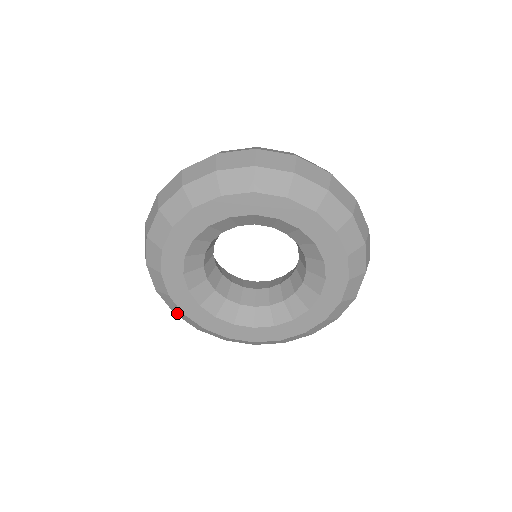
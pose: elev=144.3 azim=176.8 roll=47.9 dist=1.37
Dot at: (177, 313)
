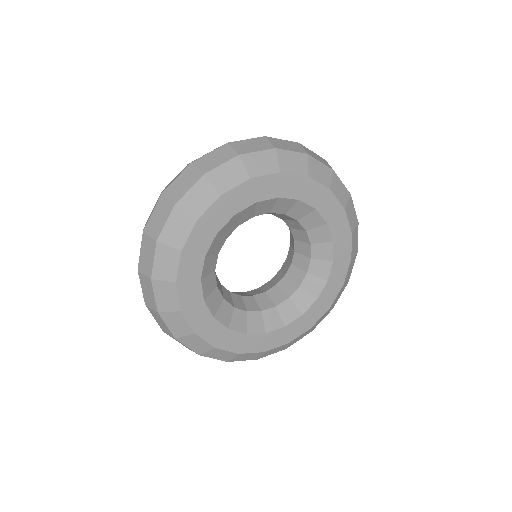
Dot at: (205, 353)
